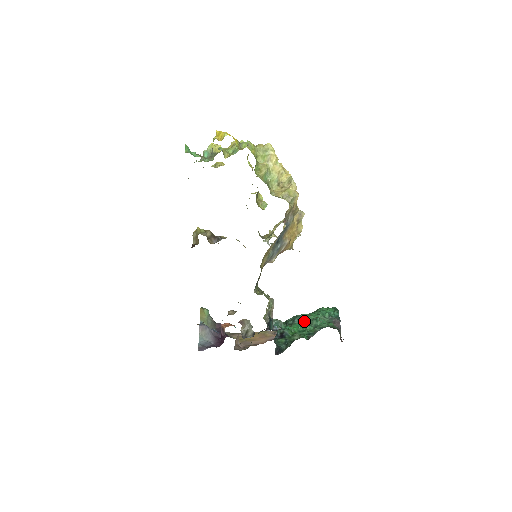
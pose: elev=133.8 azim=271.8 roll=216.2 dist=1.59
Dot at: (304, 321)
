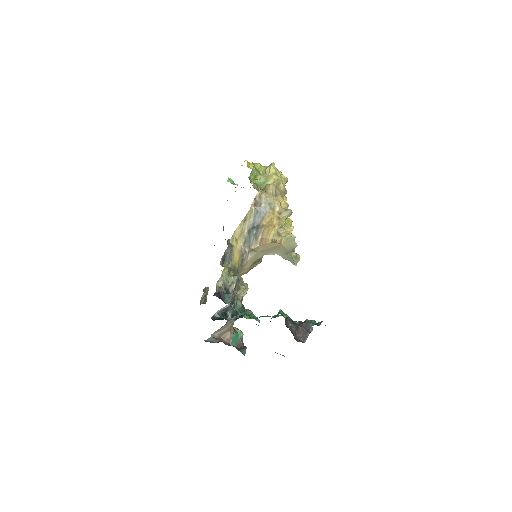
Dot at: (272, 316)
